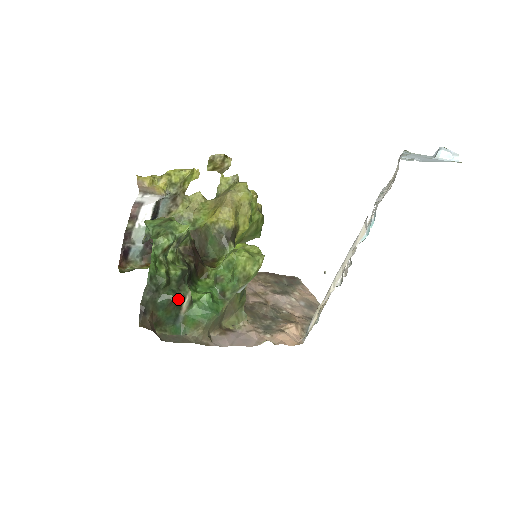
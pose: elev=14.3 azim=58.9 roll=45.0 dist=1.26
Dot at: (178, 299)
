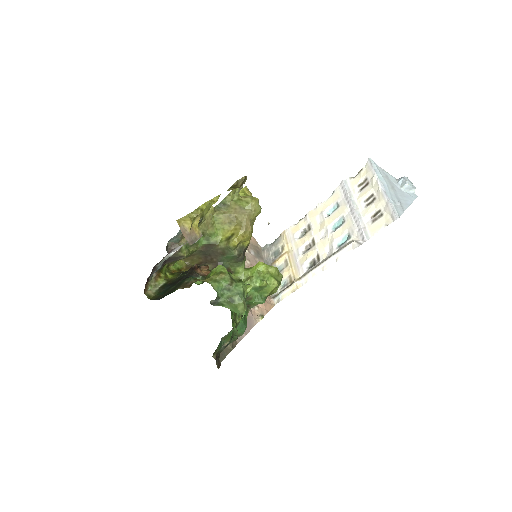
Dot at: occluded
